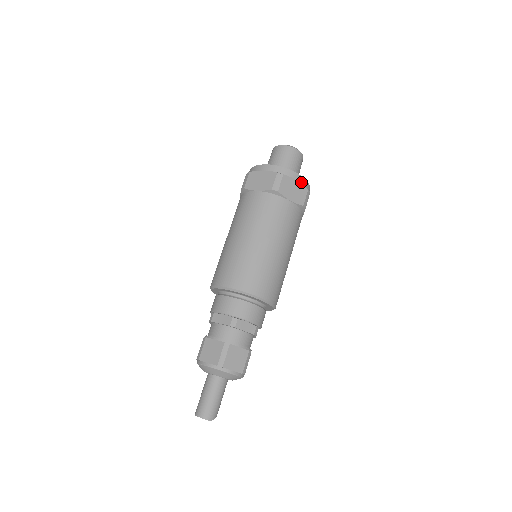
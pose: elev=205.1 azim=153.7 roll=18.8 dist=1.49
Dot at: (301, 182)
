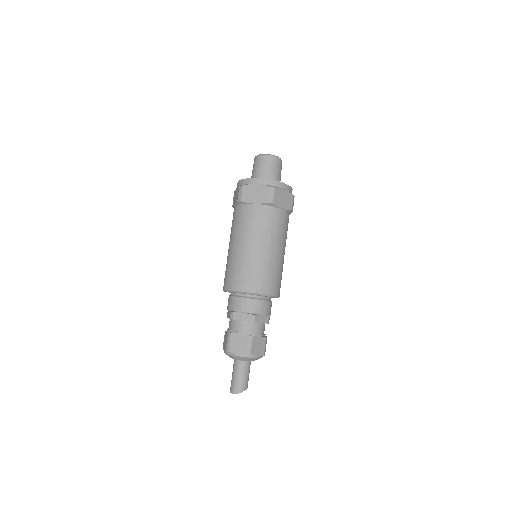
Dot at: (262, 183)
